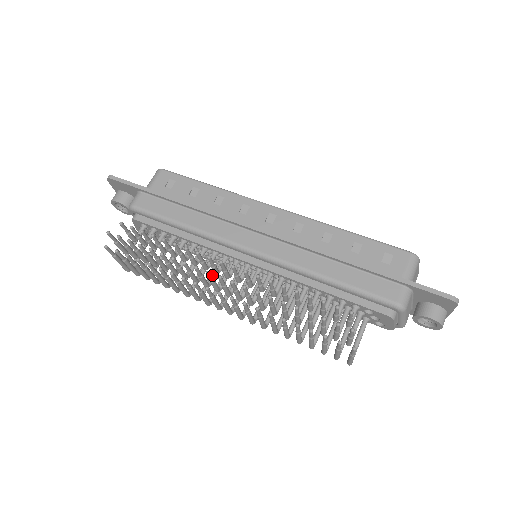
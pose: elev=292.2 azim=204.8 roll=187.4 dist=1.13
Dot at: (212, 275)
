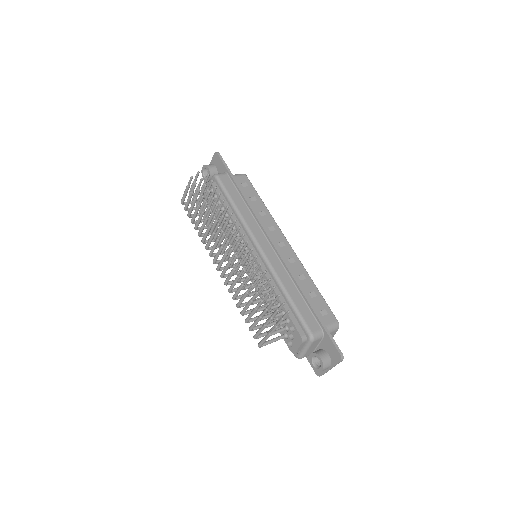
Dot at: occluded
